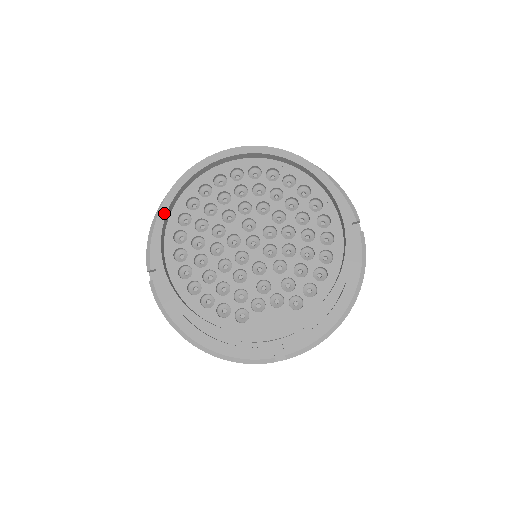
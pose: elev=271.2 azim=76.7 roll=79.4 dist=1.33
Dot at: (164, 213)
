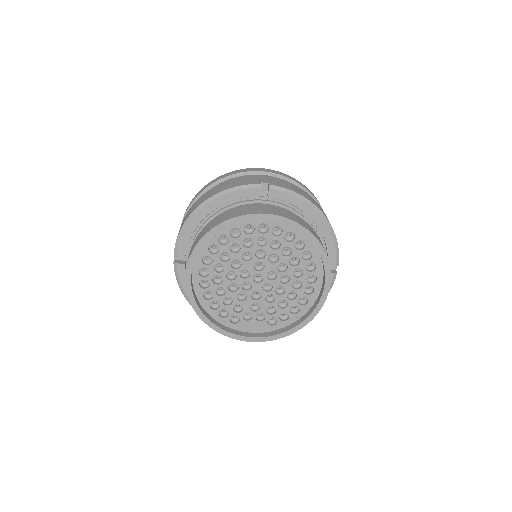
Dot at: (200, 247)
